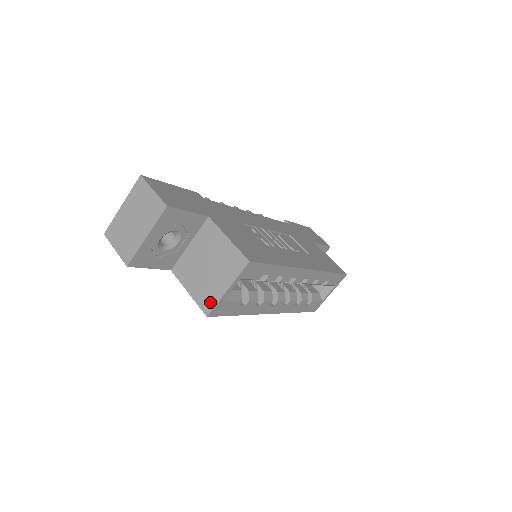
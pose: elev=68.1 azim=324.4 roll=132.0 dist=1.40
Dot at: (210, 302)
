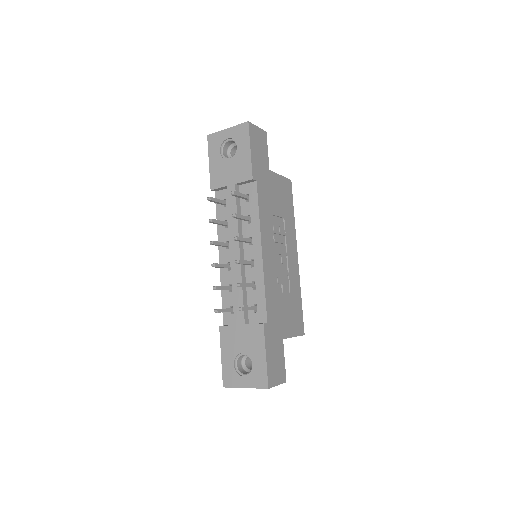
Dot at: occluded
